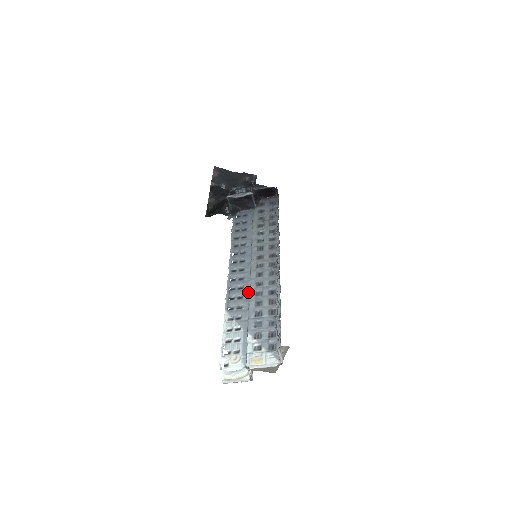
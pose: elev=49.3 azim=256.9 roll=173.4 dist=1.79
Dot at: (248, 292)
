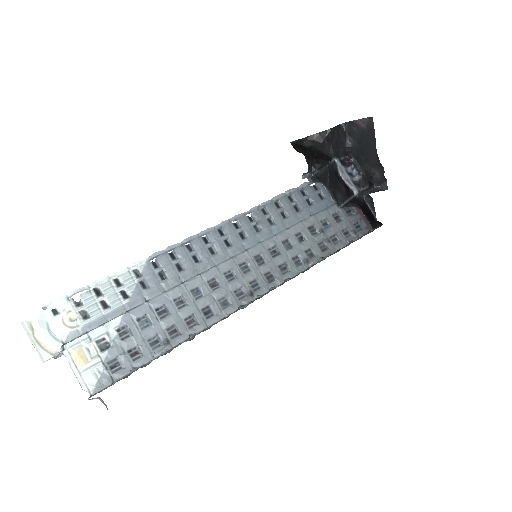
Dot at: (193, 275)
